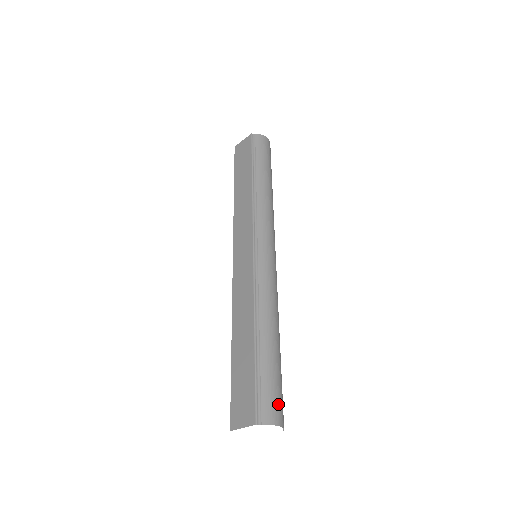
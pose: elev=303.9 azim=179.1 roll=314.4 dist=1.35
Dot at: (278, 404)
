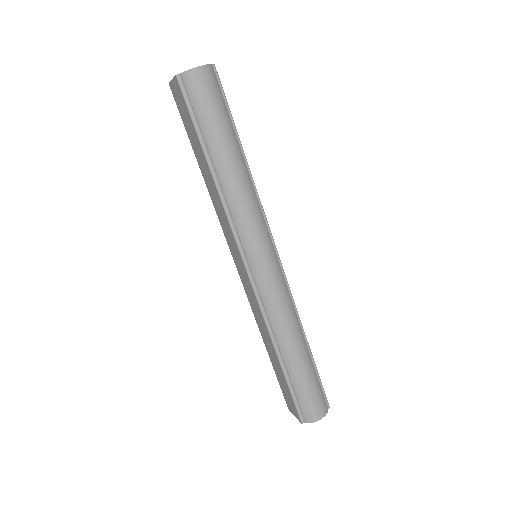
Dot at: (316, 405)
